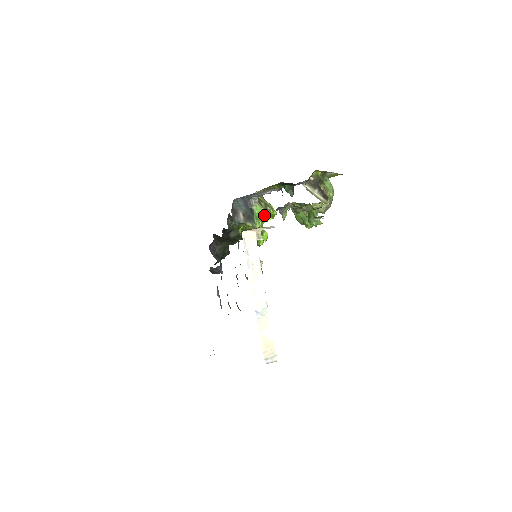
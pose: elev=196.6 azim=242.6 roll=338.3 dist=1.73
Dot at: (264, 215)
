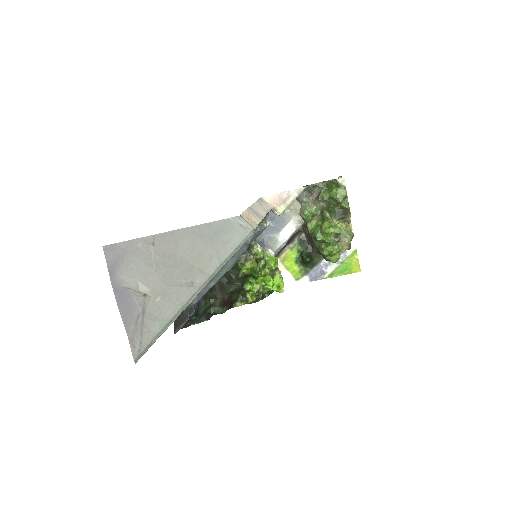
Dot at: (275, 259)
